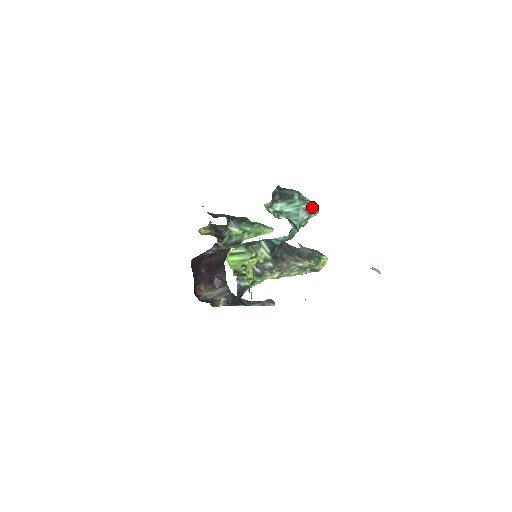
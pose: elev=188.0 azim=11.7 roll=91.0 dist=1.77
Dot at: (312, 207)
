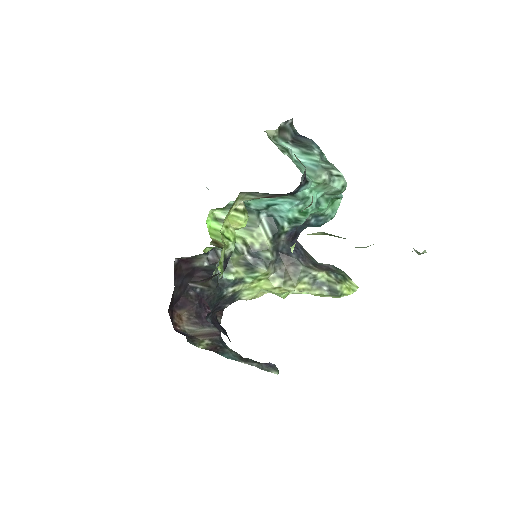
Dot at: (336, 171)
